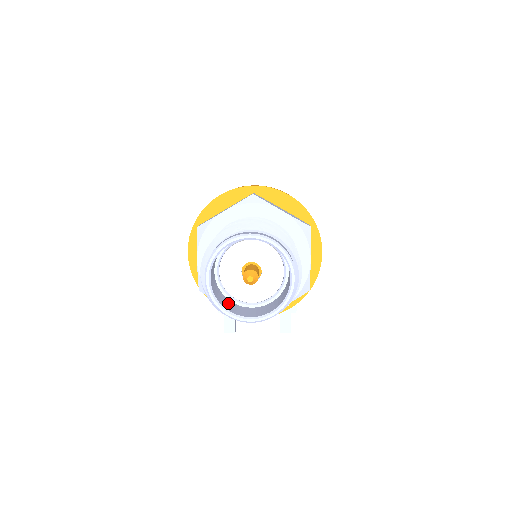
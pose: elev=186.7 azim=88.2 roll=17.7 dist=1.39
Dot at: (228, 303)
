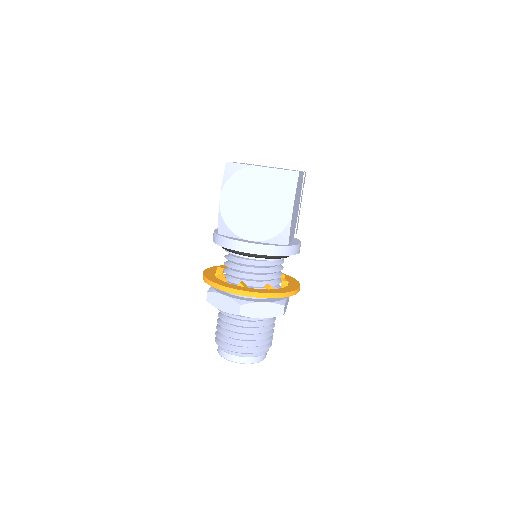
Dot at: occluded
